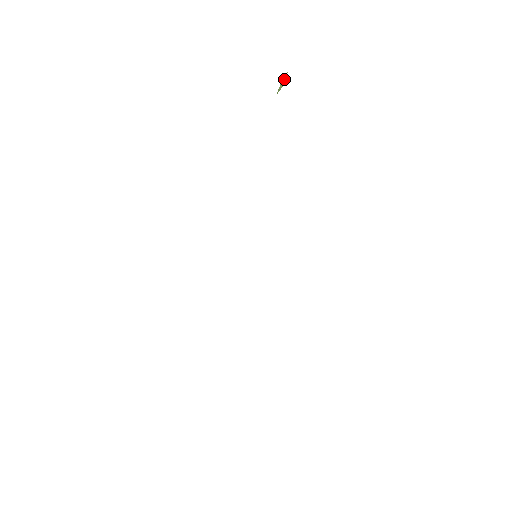
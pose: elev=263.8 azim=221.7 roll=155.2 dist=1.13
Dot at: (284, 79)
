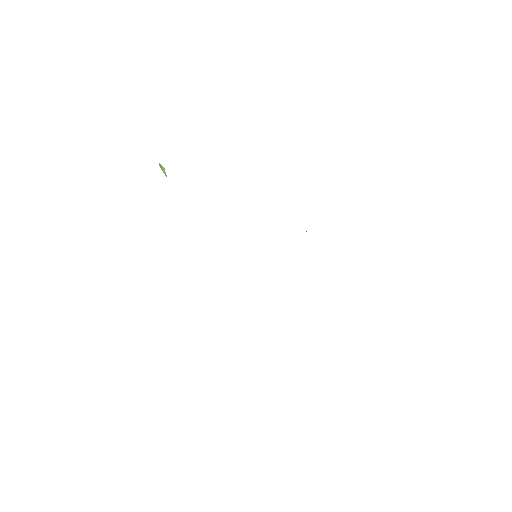
Dot at: (161, 167)
